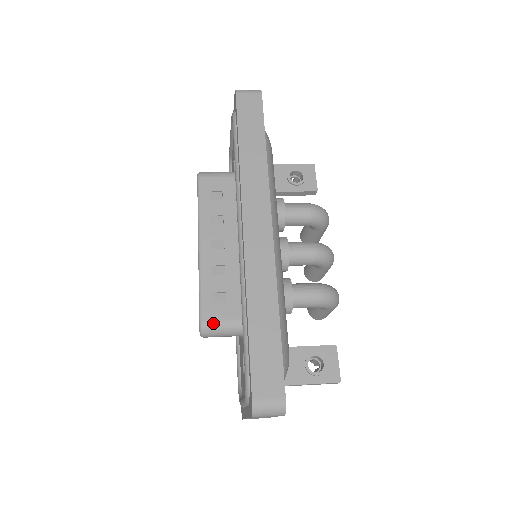
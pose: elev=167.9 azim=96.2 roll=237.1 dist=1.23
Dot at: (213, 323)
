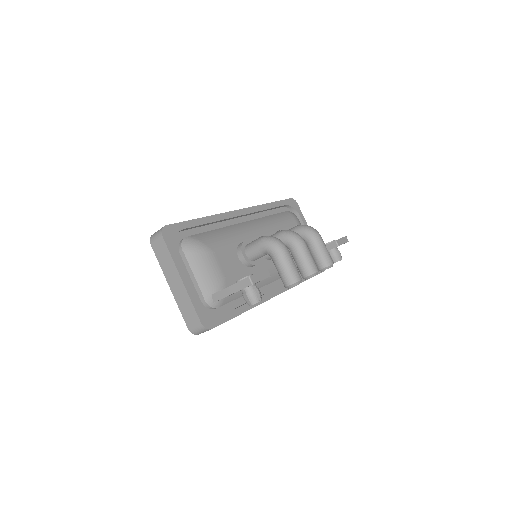
Dot at: occluded
